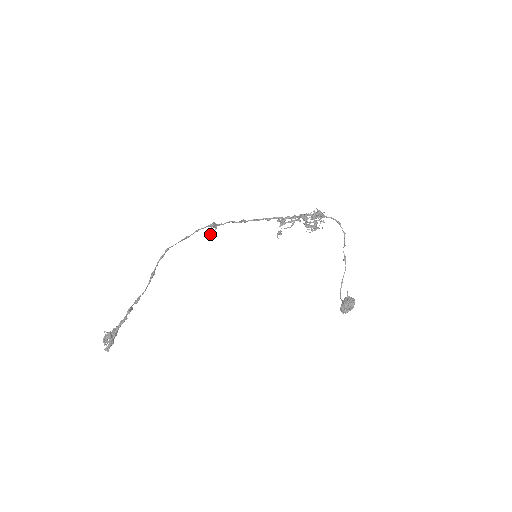
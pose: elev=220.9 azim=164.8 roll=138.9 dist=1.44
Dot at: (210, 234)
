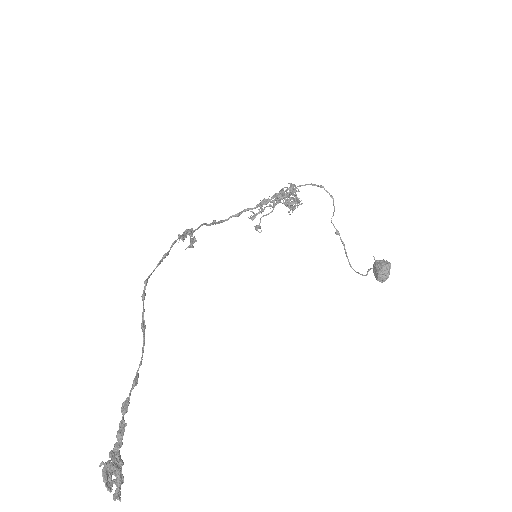
Dot at: (192, 243)
